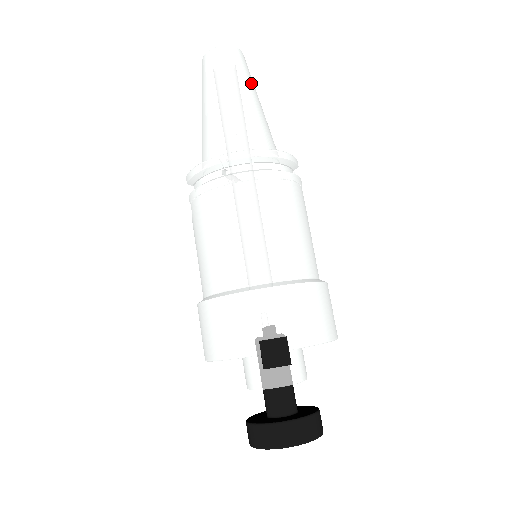
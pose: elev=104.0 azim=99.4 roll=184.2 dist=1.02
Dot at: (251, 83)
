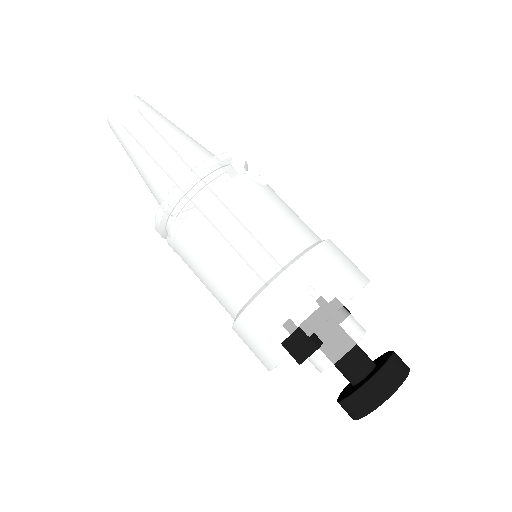
Dot at: (151, 117)
